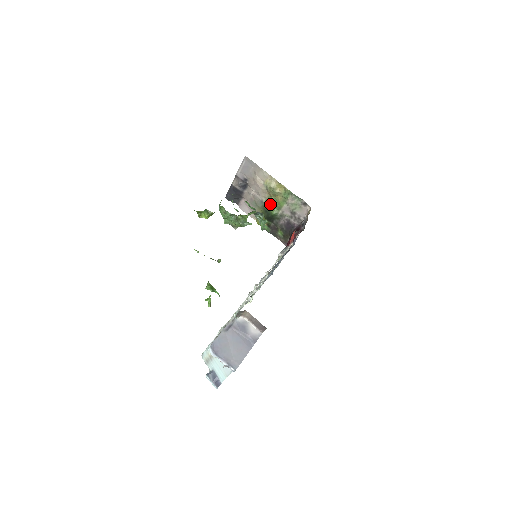
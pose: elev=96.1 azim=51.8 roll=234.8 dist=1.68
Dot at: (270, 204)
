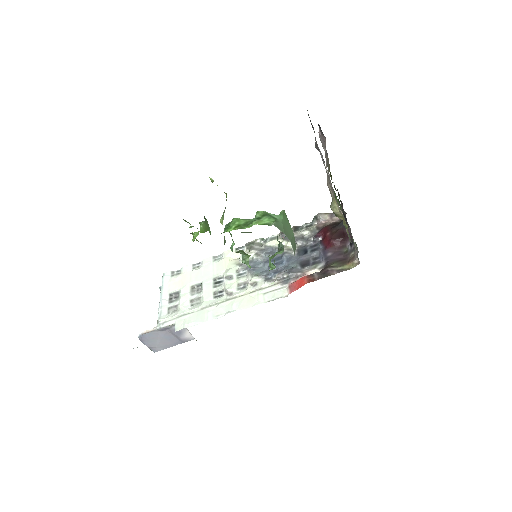
Dot at: (336, 196)
